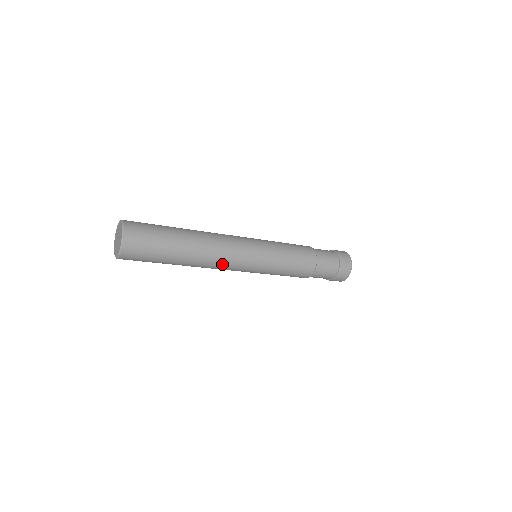
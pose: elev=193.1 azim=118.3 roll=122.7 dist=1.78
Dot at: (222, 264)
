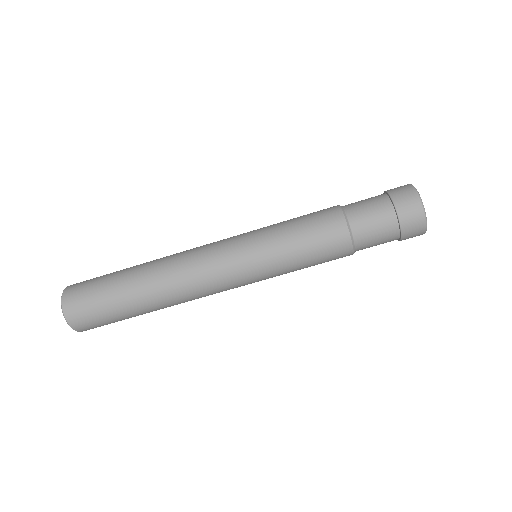
Dot at: (198, 288)
